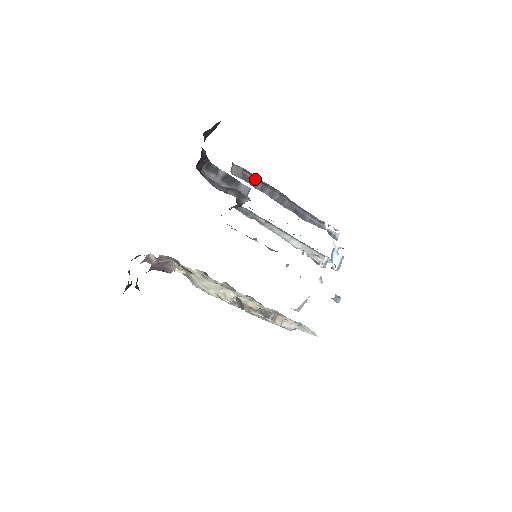
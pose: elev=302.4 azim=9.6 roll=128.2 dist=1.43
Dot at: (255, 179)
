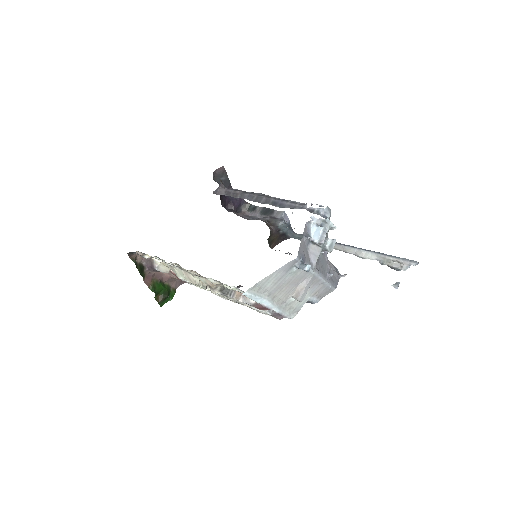
Dot at: (236, 191)
